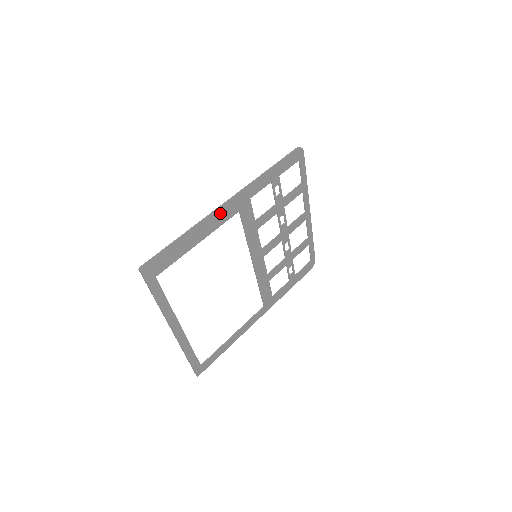
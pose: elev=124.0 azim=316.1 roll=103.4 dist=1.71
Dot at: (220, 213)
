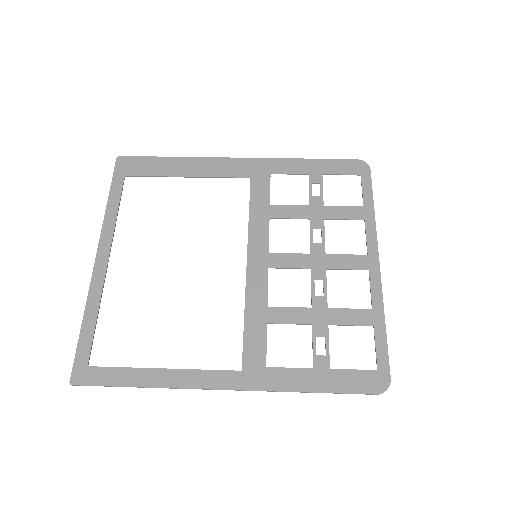
Dot at: (225, 164)
